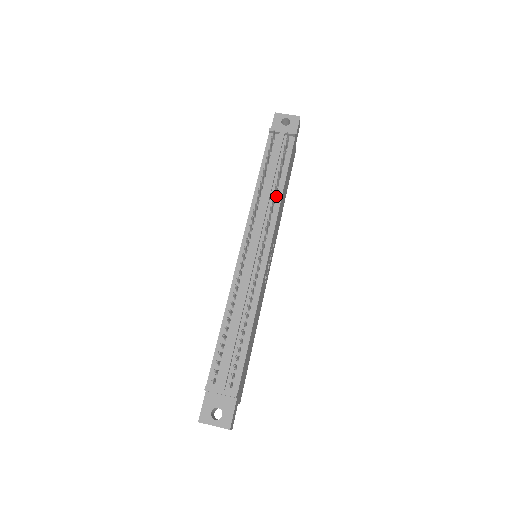
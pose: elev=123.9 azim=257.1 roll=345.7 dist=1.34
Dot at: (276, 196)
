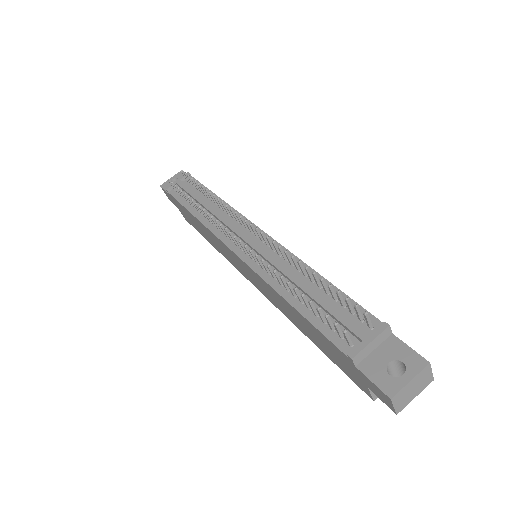
Dot at: (220, 206)
